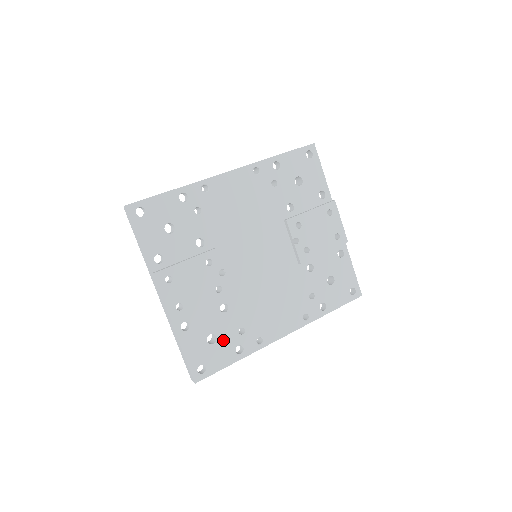
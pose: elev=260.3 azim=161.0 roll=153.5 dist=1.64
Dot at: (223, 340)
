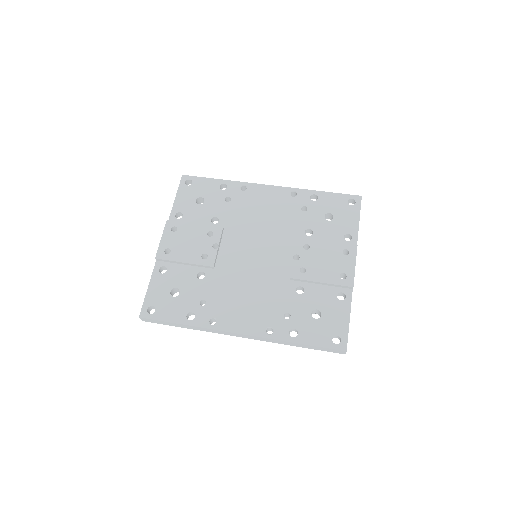
Dot at: (183, 299)
